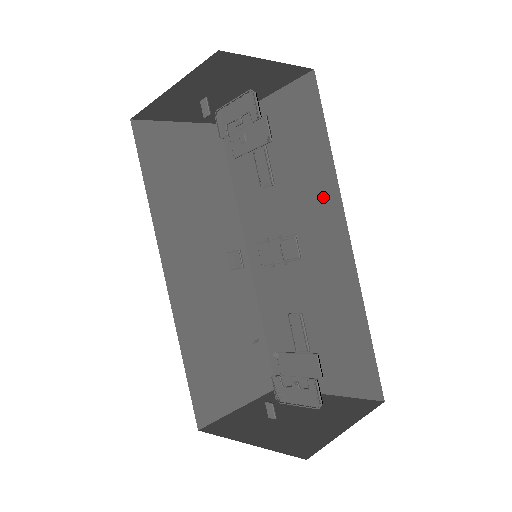
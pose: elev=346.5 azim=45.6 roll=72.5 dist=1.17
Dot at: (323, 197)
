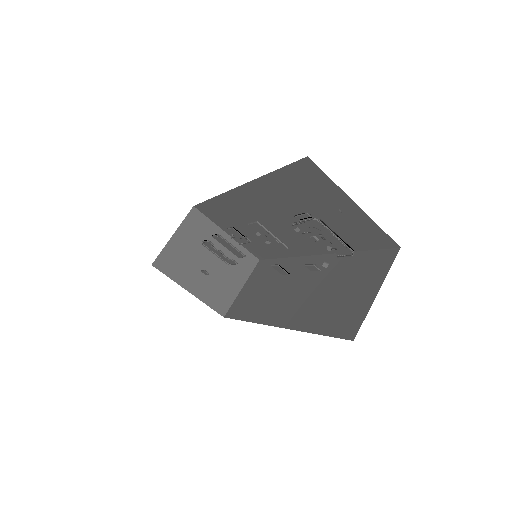
Dot at: (322, 244)
